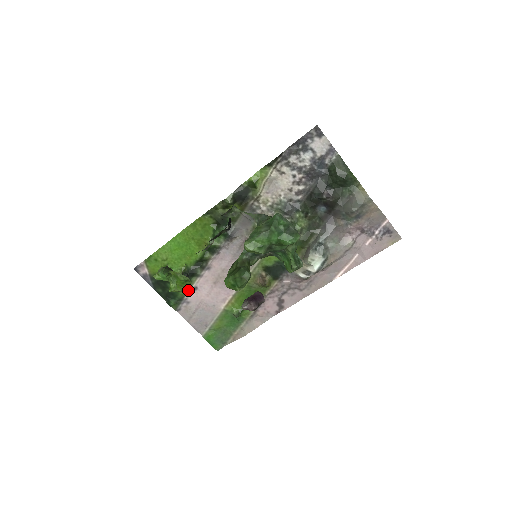
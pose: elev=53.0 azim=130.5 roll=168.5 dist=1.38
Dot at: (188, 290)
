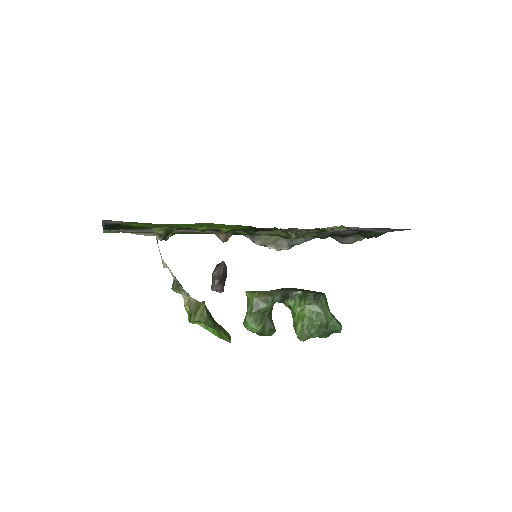
Dot at: (144, 229)
